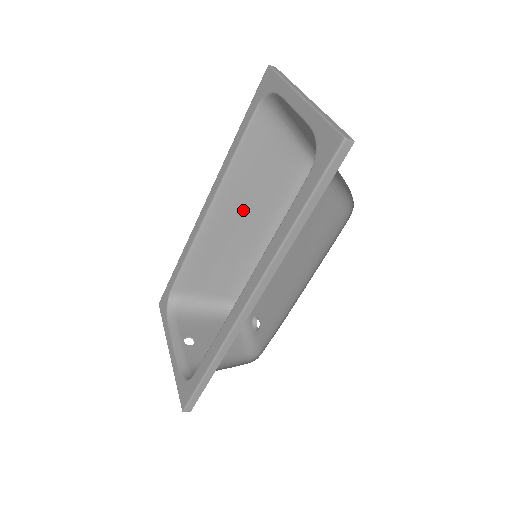
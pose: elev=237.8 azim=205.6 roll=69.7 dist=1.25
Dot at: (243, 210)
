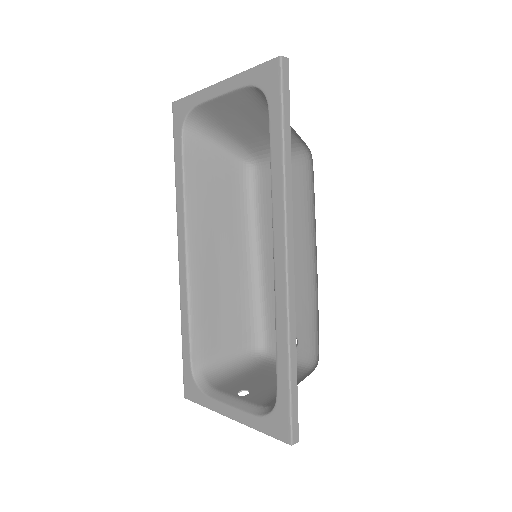
Dot at: (216, 239)
